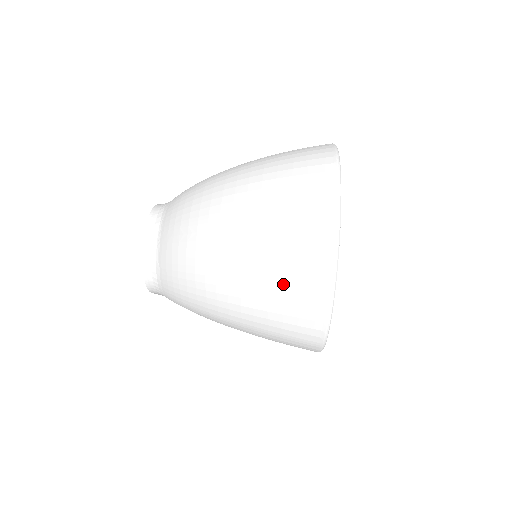
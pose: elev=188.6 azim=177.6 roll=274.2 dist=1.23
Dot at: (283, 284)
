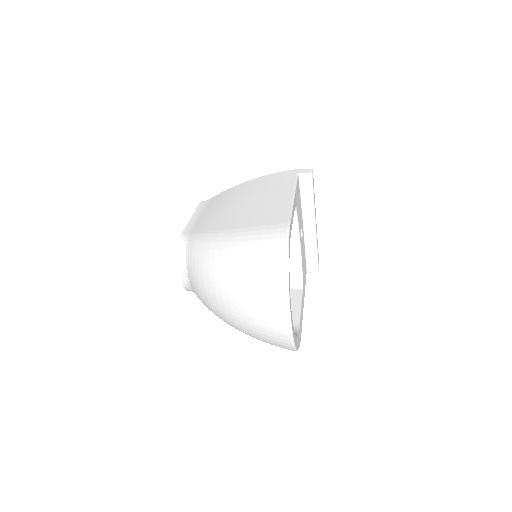
Dot at: (267, 340)
